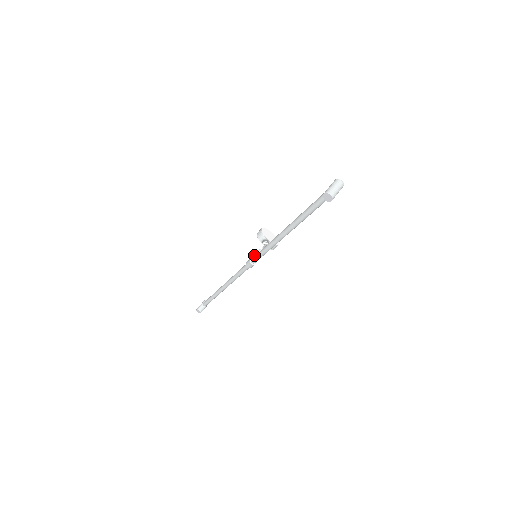
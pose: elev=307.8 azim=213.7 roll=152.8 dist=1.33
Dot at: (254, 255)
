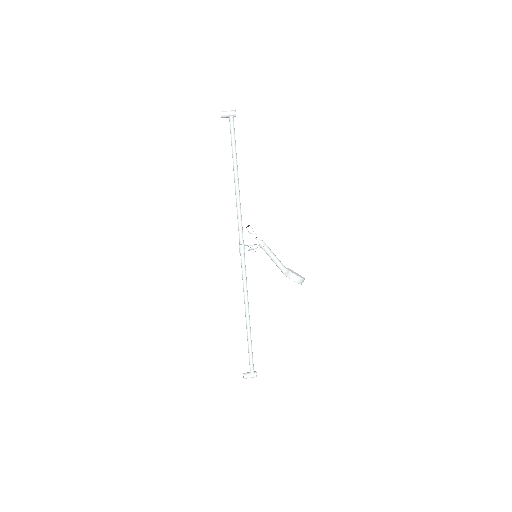
Dot at: (247, 245)
